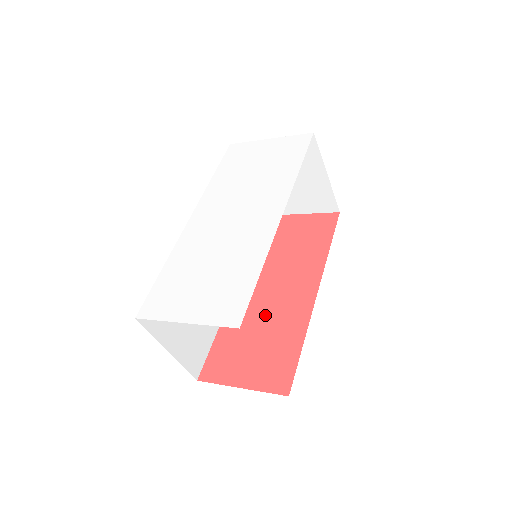
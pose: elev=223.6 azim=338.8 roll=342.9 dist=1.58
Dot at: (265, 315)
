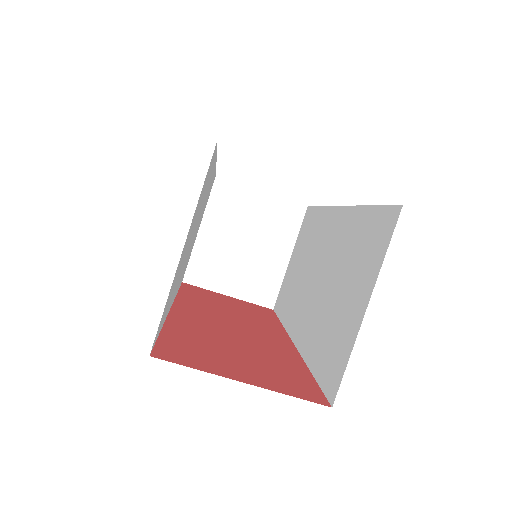
Dot at: (235, 337)
